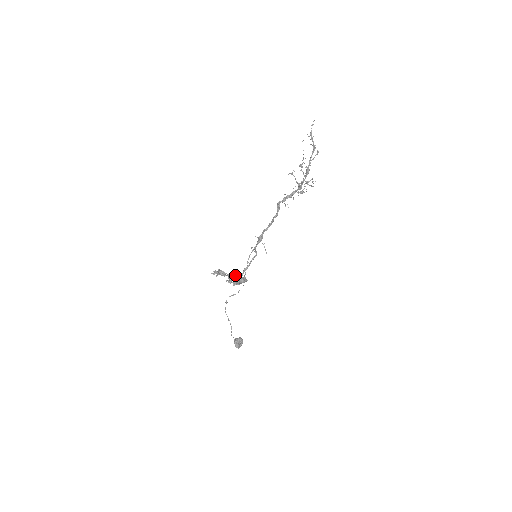
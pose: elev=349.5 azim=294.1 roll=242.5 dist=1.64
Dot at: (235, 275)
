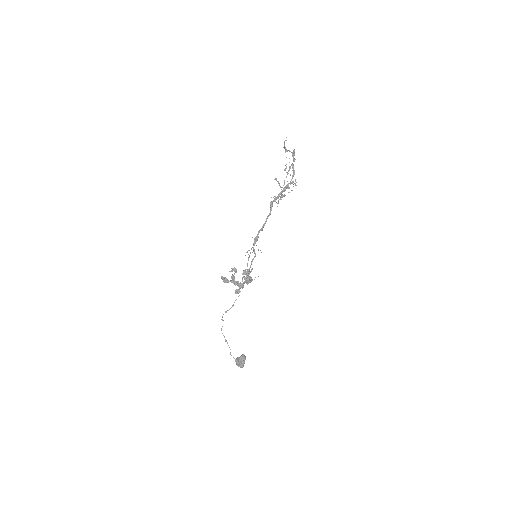
Dot at: (252, 268)
